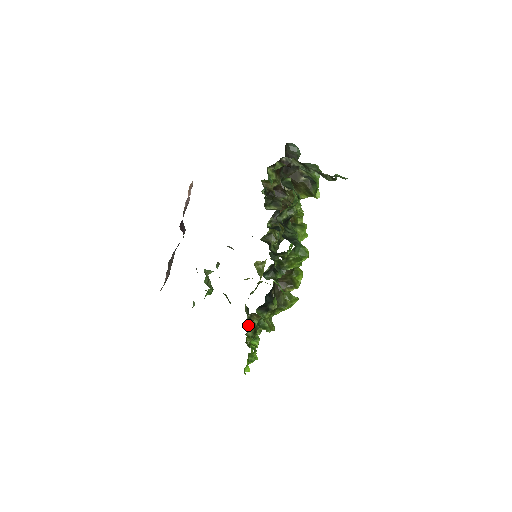
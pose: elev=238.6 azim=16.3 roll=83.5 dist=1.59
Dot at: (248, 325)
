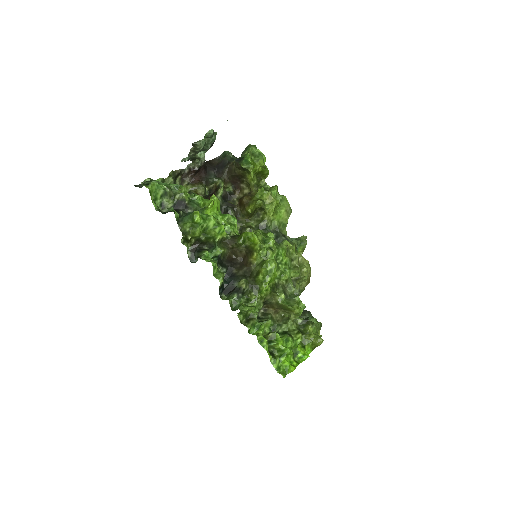
Dot at: (259, 320)
